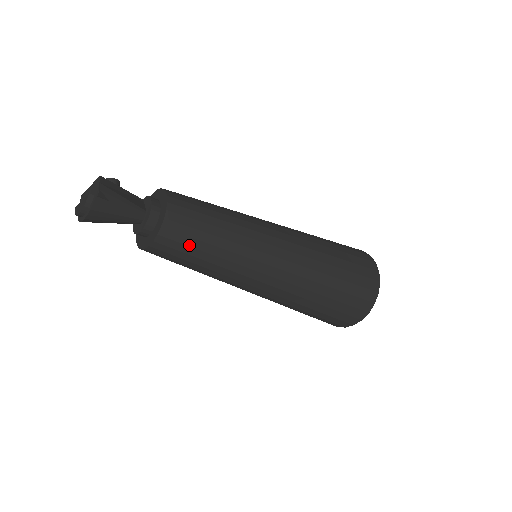
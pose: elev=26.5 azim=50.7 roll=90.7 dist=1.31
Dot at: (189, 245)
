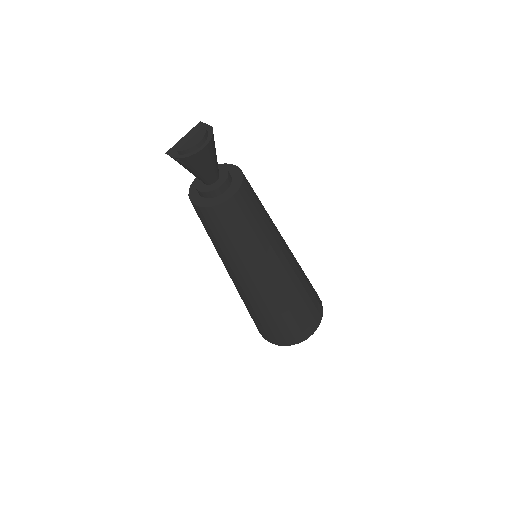
Dot at: (255, 198)
